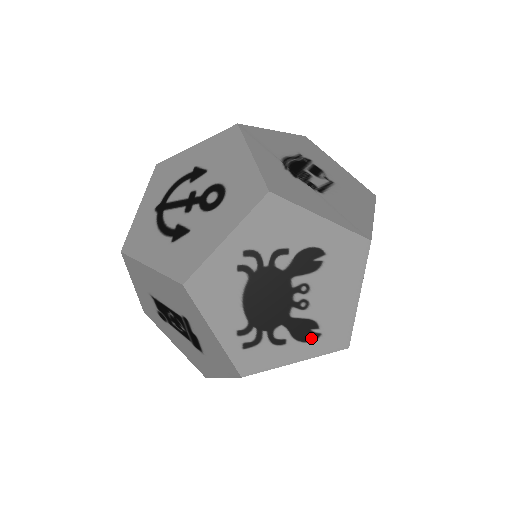
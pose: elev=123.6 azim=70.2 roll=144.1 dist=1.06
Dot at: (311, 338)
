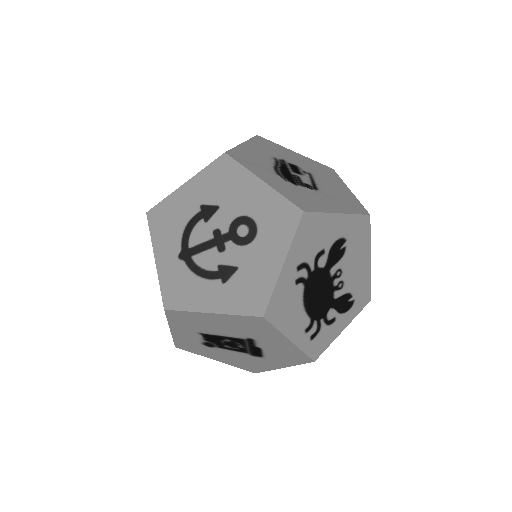
Dot at: (349, 307)
